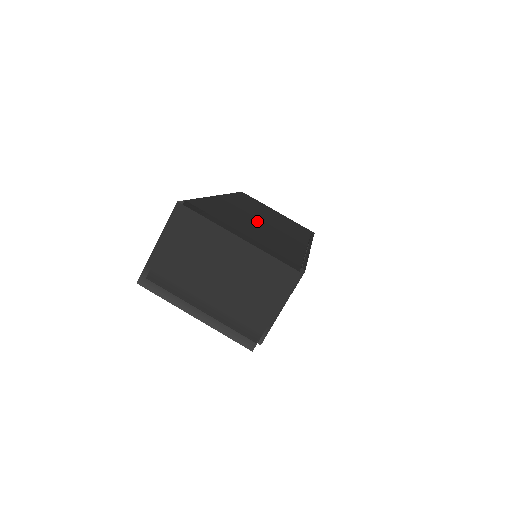
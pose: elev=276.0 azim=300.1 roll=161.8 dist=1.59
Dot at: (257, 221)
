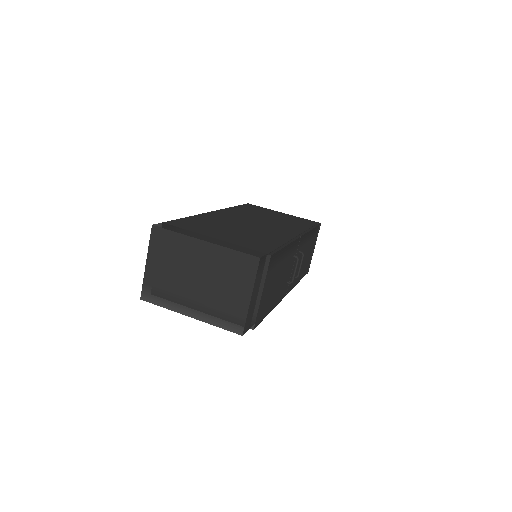
Dot at: (243, 225)
